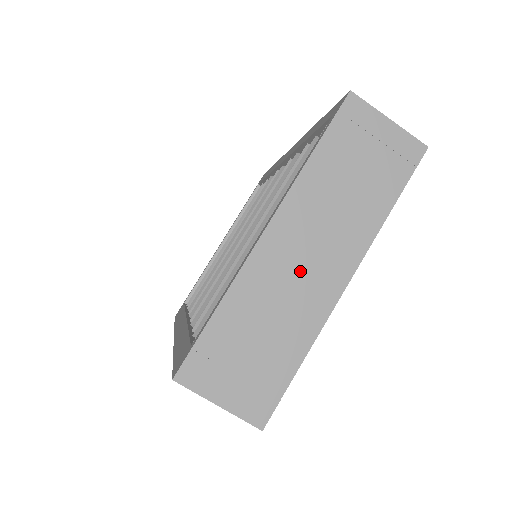
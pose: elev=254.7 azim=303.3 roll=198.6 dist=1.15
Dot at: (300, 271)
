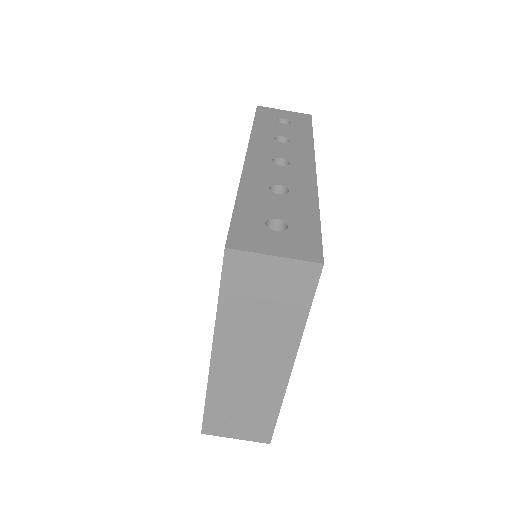
Dot at: (251, 372)
